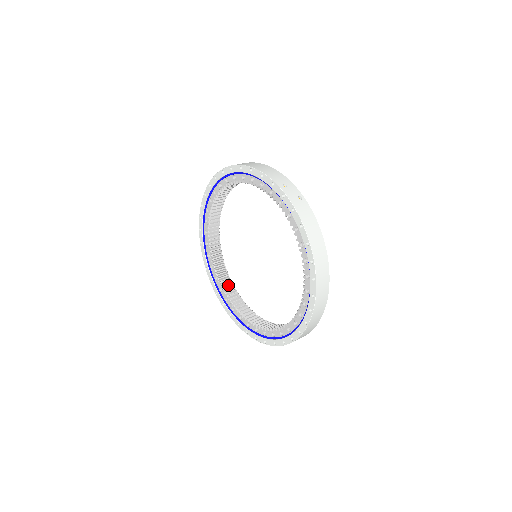
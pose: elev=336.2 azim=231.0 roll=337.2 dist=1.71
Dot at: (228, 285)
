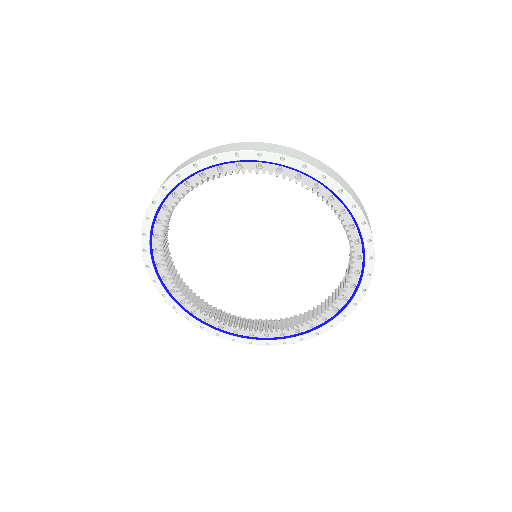
Dot at: (167, 257)
